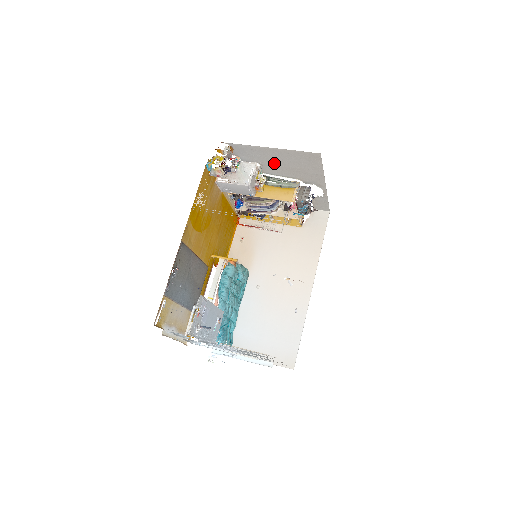
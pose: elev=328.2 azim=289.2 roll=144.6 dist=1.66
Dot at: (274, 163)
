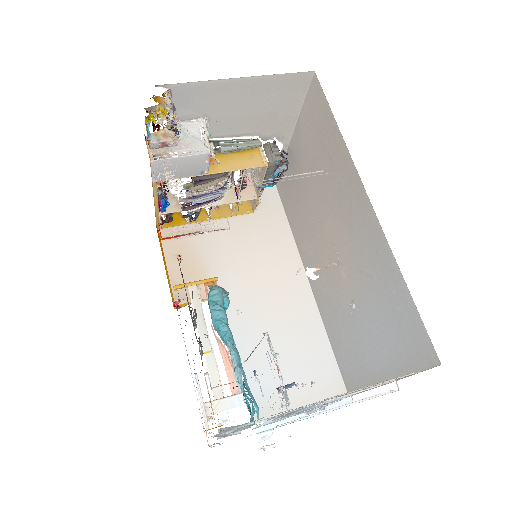
Dot at: (231, 111)
